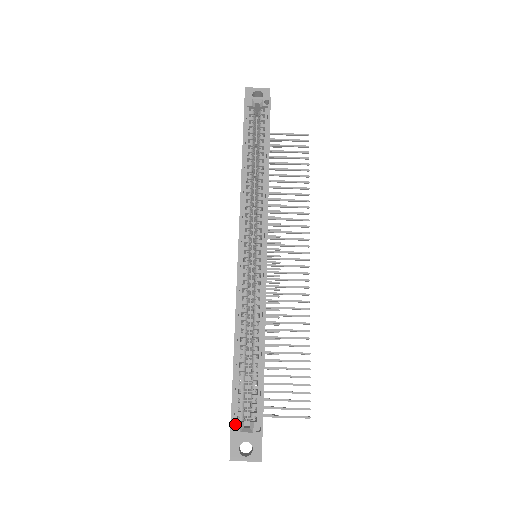
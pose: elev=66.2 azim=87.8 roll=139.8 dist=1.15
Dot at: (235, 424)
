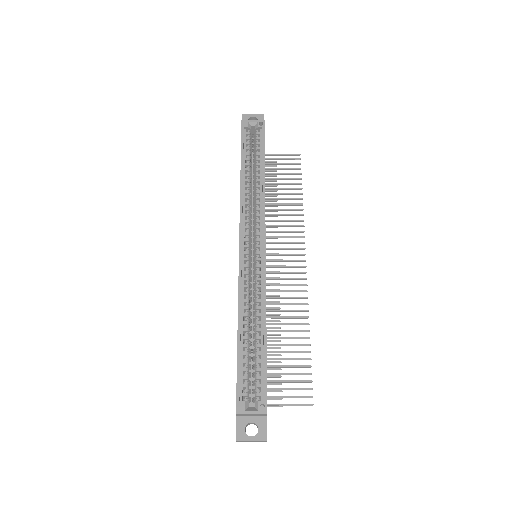
Dot at: (240, 403)
